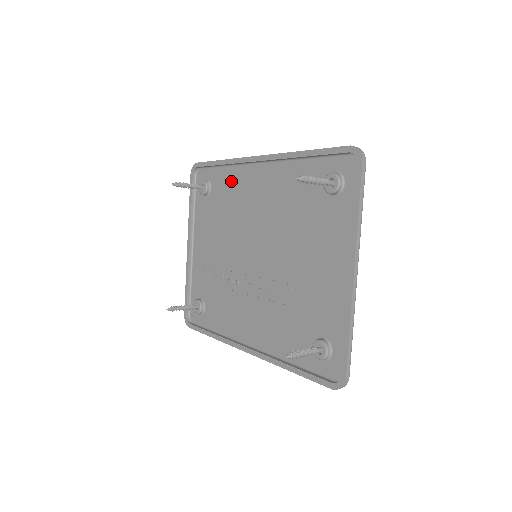
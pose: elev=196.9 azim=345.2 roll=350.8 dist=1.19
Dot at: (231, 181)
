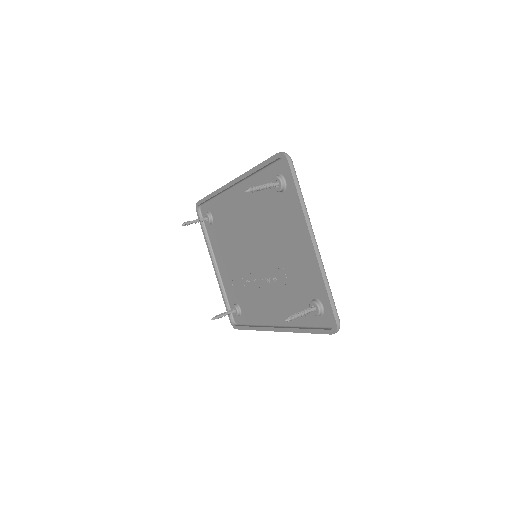
Dot at: (222, 207)
